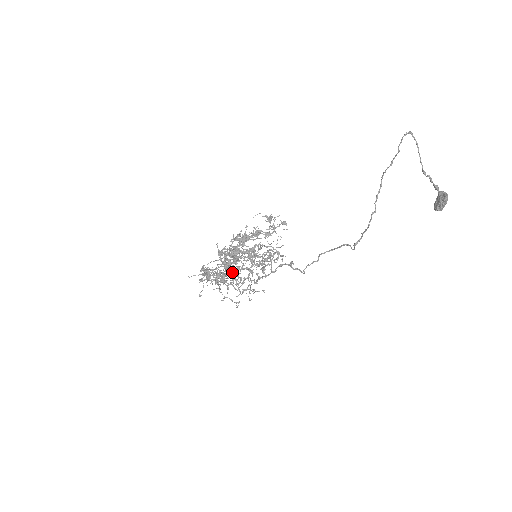
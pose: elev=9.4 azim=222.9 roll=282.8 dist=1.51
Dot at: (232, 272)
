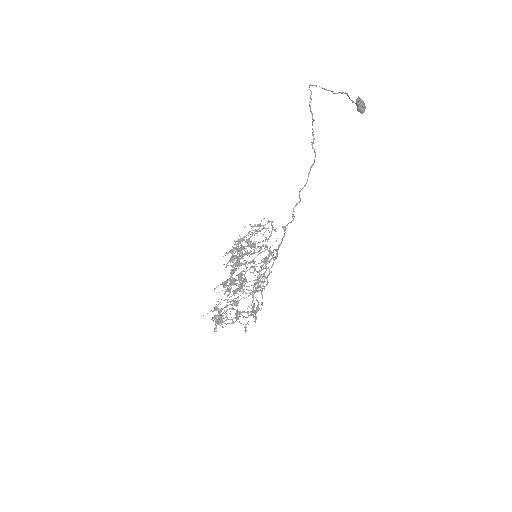
Dot at: occluded
